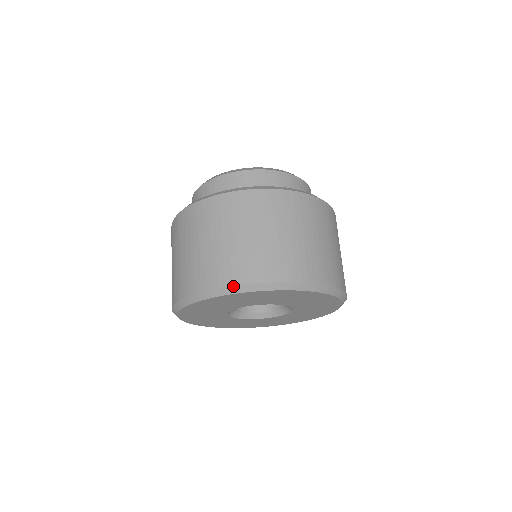
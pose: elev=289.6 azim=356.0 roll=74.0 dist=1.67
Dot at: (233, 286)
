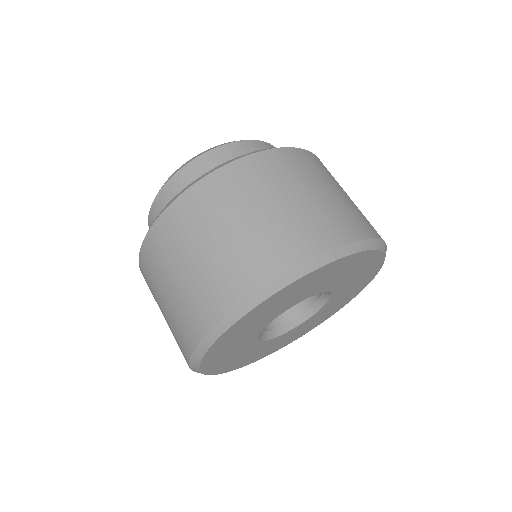
Dot at: (220, 321)
